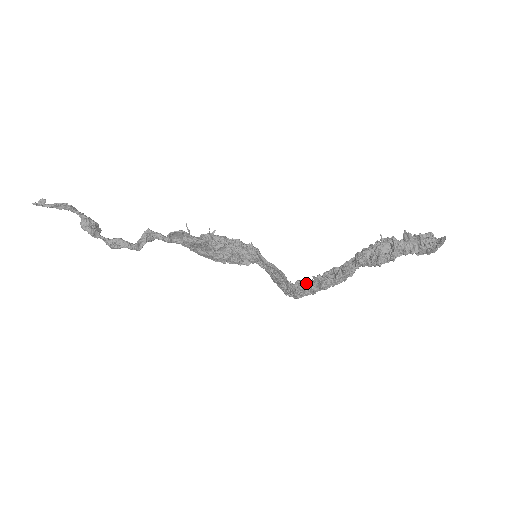
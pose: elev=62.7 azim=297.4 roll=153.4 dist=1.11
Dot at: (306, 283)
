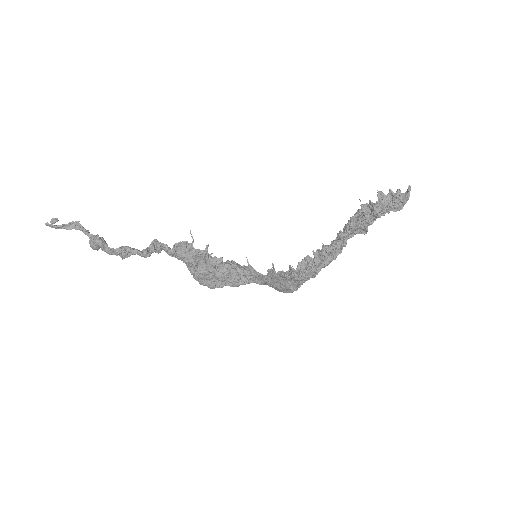
Dot at: (308, 259)
